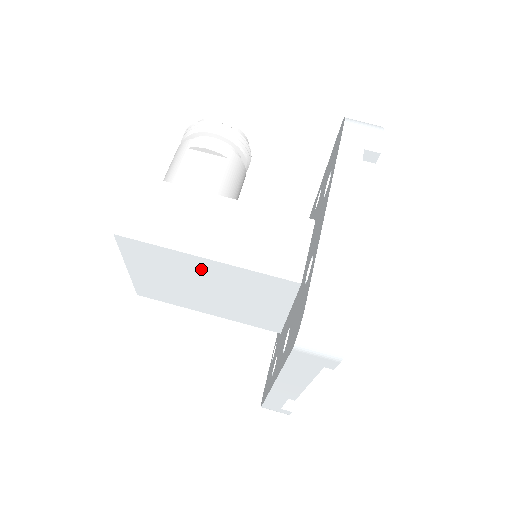
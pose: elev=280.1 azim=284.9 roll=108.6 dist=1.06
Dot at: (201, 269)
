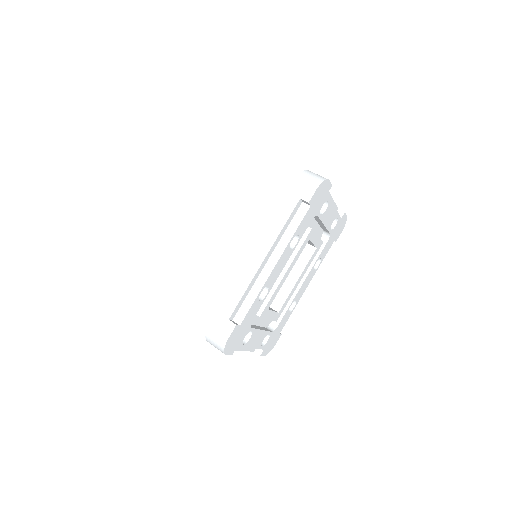
Dot at: (238, 213)
